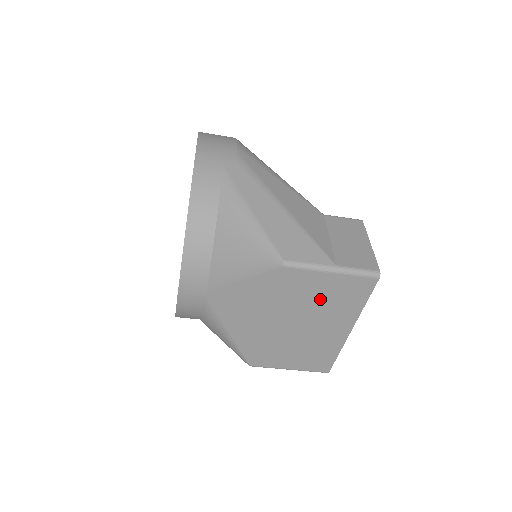
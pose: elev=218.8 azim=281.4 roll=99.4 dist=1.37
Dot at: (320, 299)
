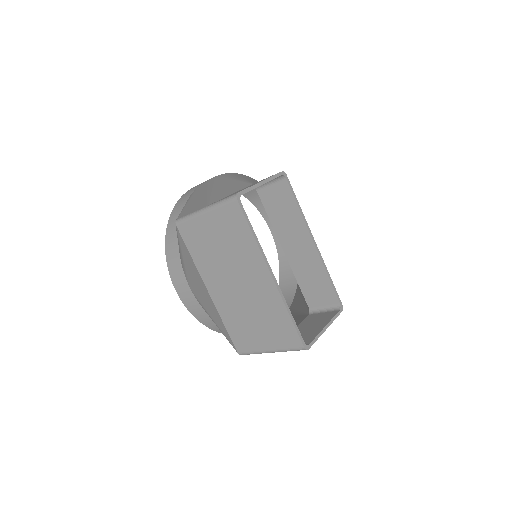
Dot at: (220, 246)
